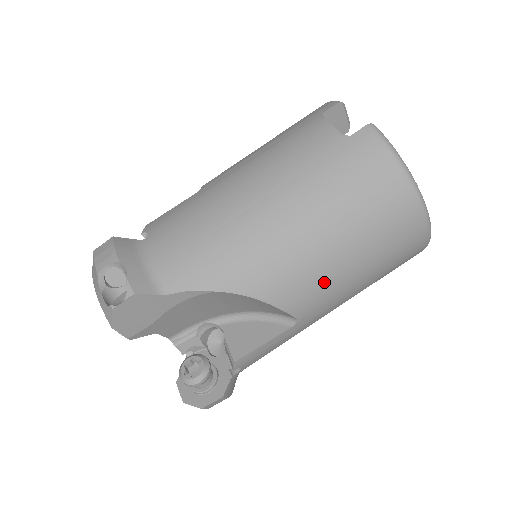
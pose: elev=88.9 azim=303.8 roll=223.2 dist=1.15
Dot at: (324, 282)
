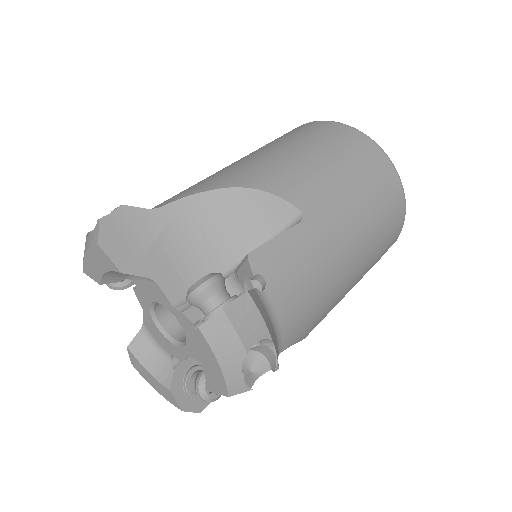
Dot at: (308, 175)
